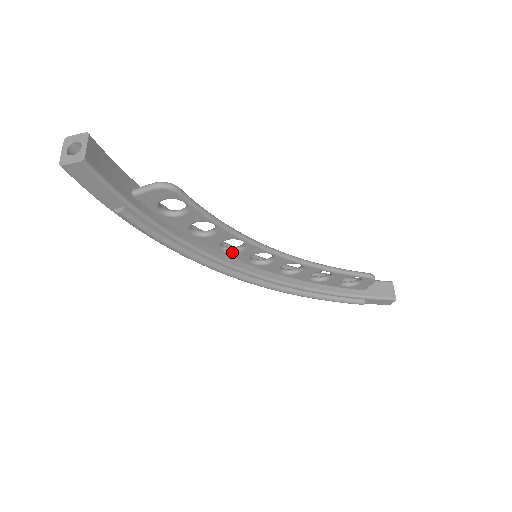
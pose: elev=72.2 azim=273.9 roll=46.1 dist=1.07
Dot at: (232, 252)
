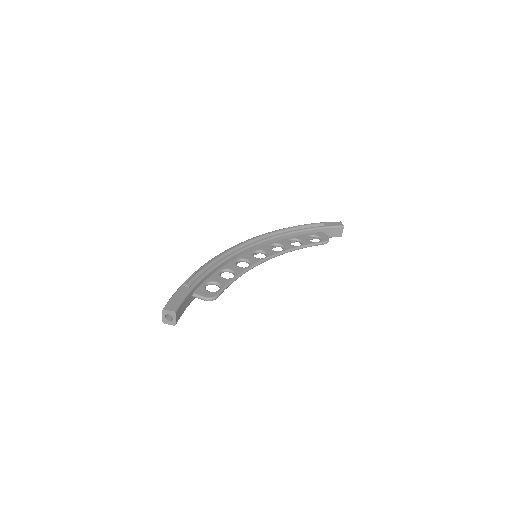
Dot at: (242, 261)
